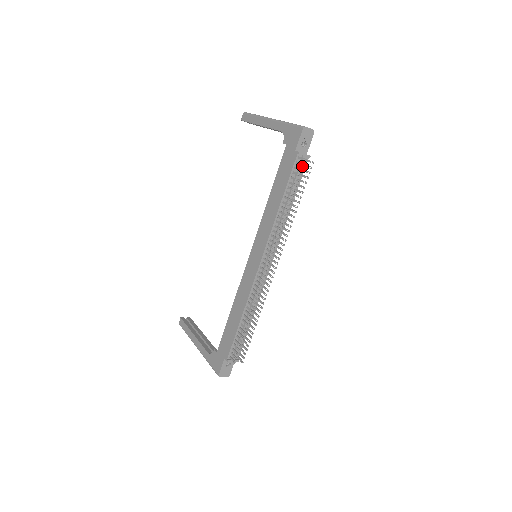
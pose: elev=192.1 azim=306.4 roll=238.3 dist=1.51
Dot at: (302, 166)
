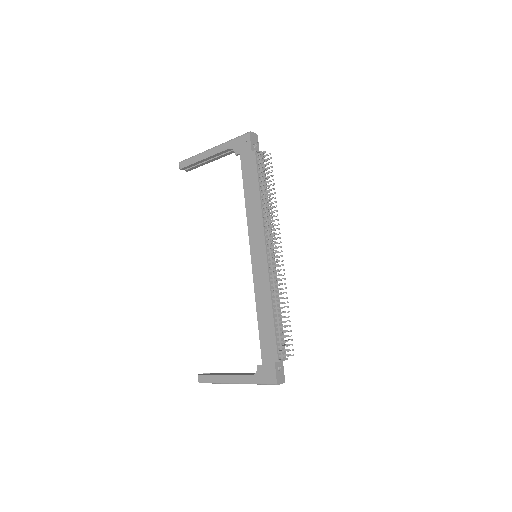
Dot at: occluded
